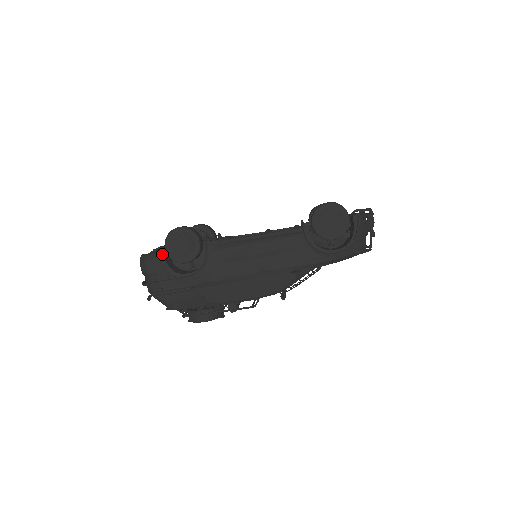
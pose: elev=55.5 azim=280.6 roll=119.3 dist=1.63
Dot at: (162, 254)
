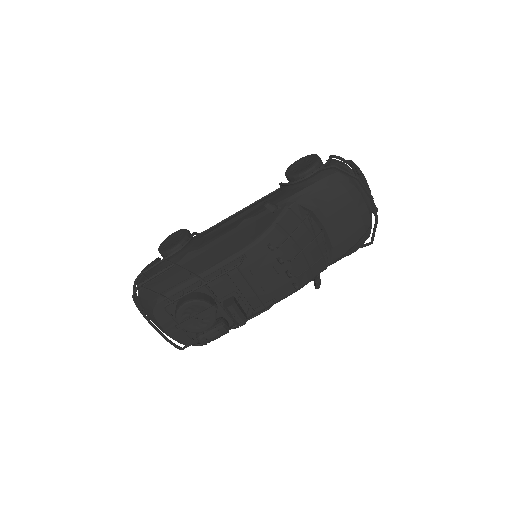
Dot at: (156, 258)
